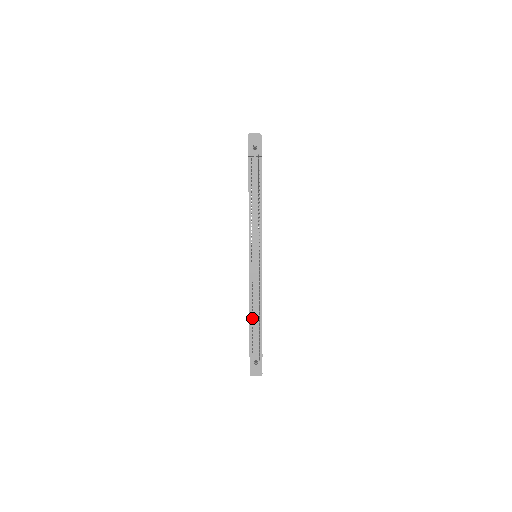
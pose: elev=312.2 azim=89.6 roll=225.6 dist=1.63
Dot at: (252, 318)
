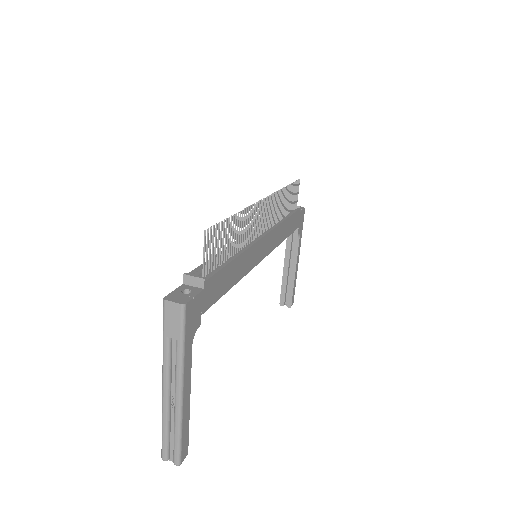
Dot at: occluded
